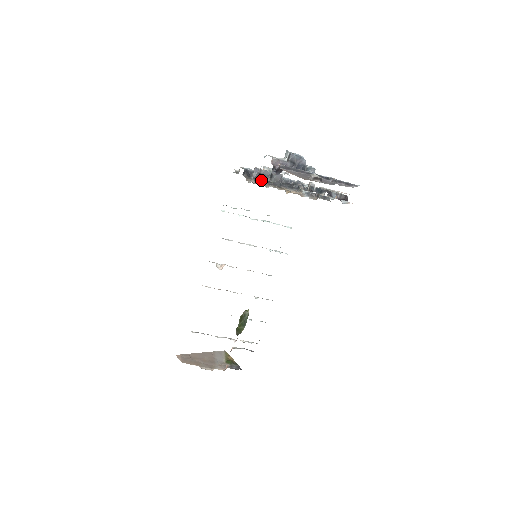
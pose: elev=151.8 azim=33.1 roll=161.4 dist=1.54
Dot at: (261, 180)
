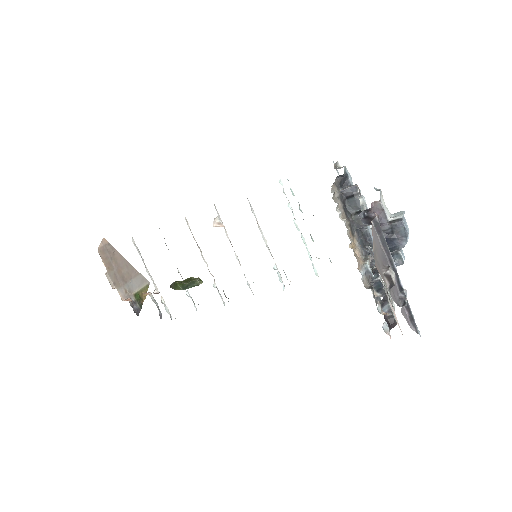
Dot at: (346, 203)
